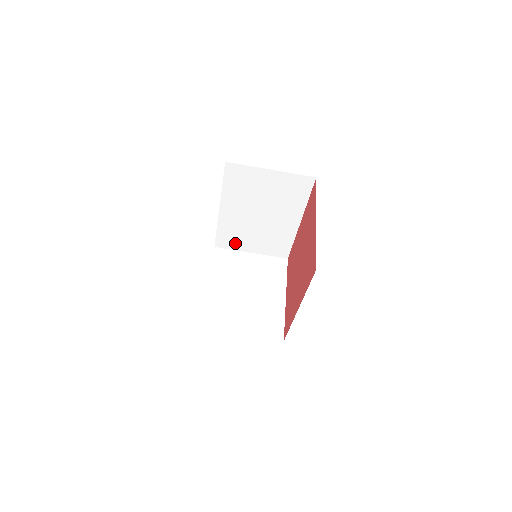
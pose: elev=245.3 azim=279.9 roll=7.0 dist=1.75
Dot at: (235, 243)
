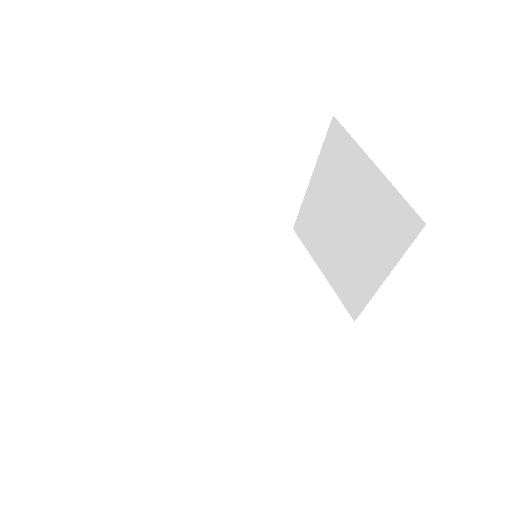
Dot at: (160, 301)
